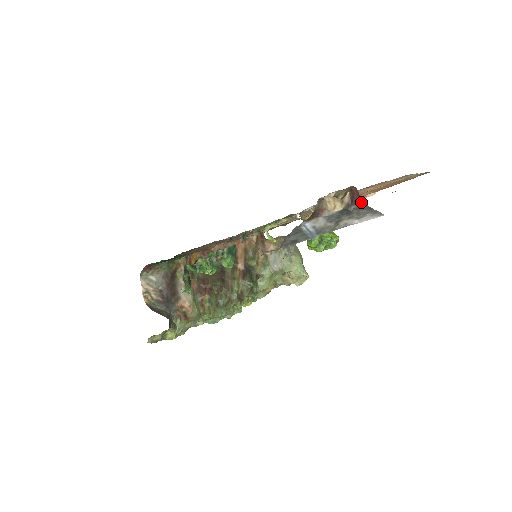
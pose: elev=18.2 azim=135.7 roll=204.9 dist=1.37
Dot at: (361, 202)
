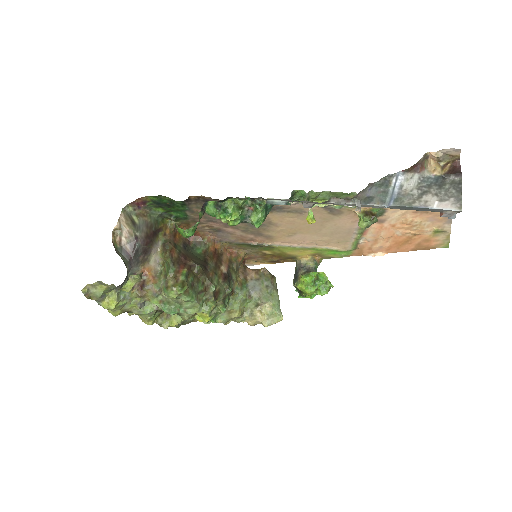
Dot at: (460, 176)
